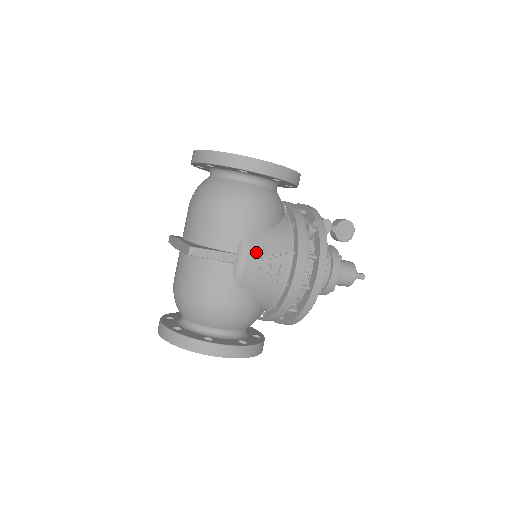
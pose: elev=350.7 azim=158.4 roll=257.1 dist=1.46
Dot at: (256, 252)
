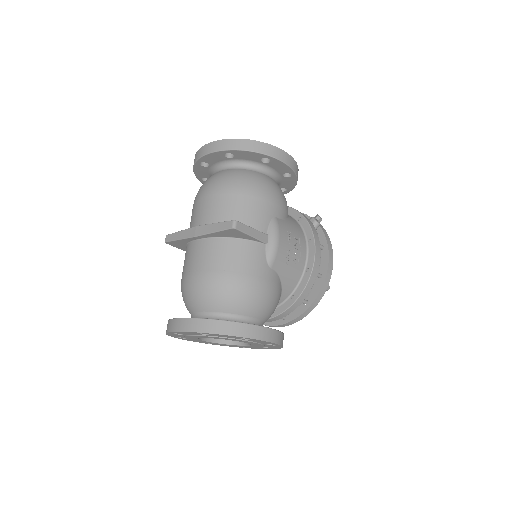
Dot at: (284, 234)
